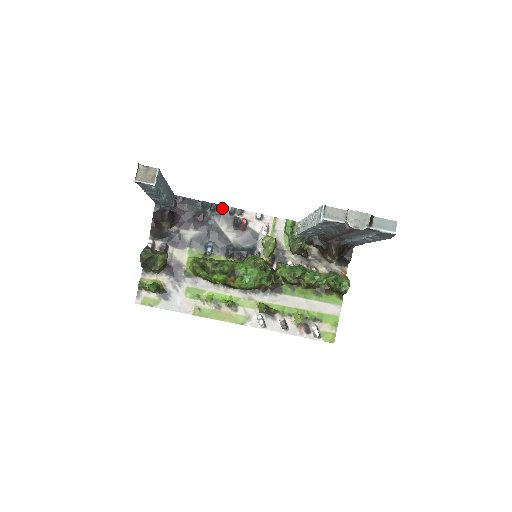
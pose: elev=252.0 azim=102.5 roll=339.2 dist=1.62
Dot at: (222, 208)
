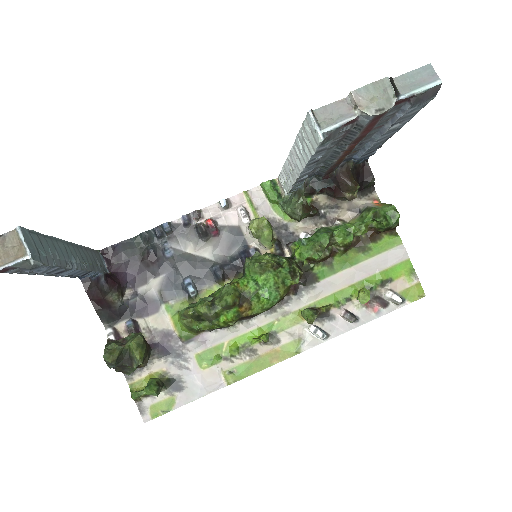
Dot at: (171, 226)
